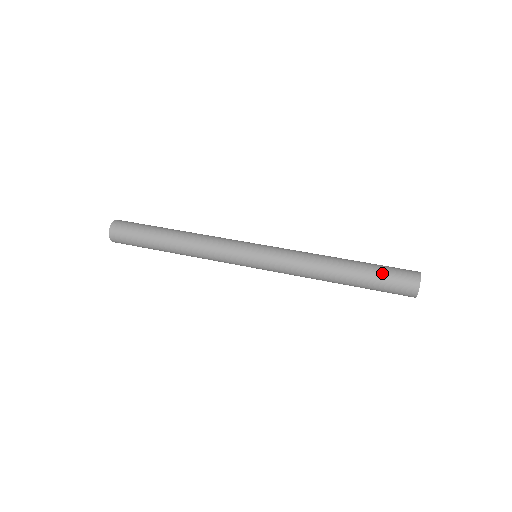
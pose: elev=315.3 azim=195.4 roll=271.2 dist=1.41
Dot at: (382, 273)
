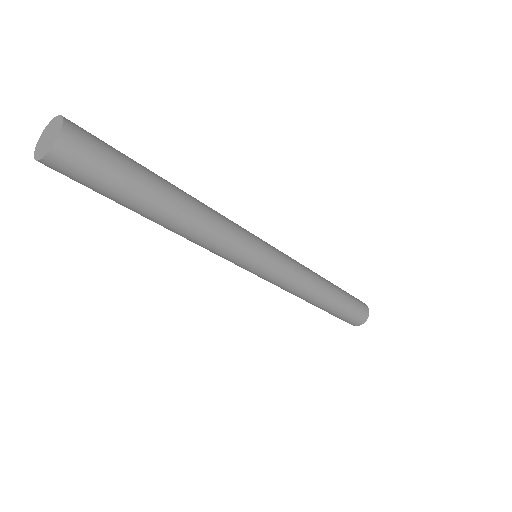
Dot at: (349, 294)
